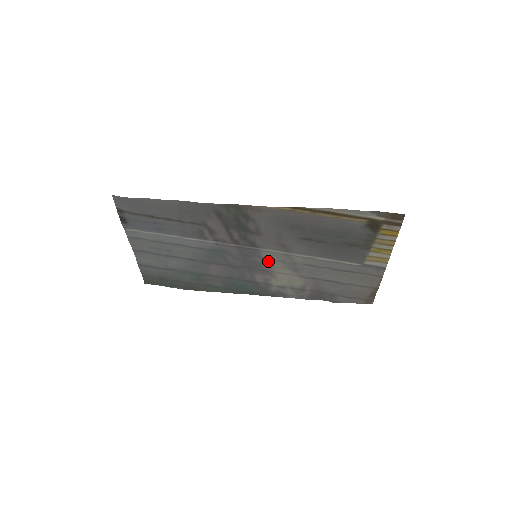
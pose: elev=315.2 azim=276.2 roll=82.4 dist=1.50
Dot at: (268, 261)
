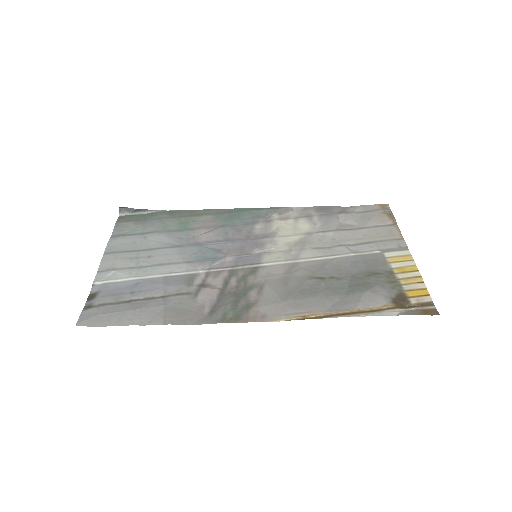
Dot at: (270, 250)
